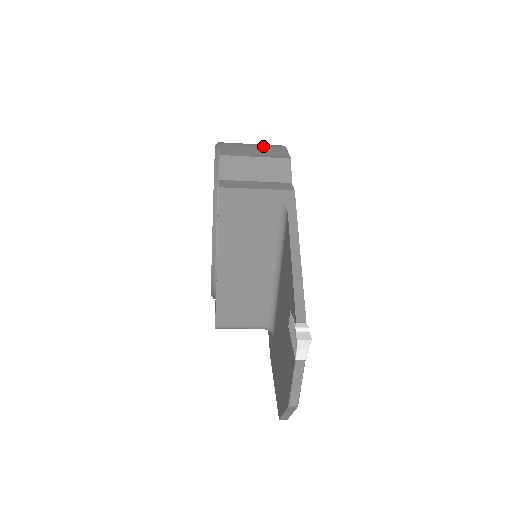
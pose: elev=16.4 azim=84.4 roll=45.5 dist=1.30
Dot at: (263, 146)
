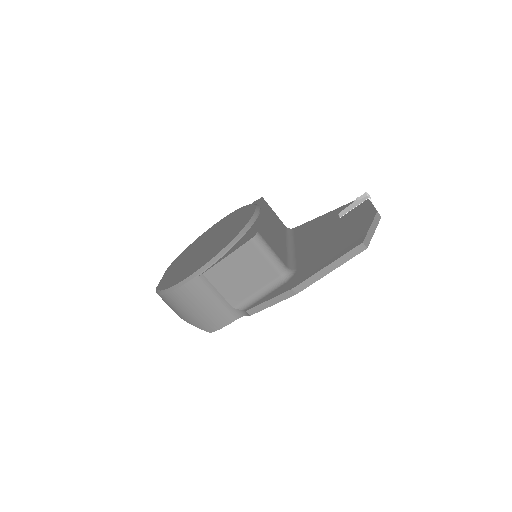
Dot at: occluded
